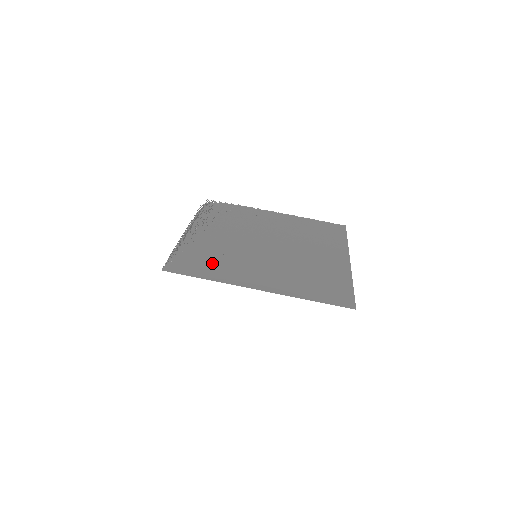
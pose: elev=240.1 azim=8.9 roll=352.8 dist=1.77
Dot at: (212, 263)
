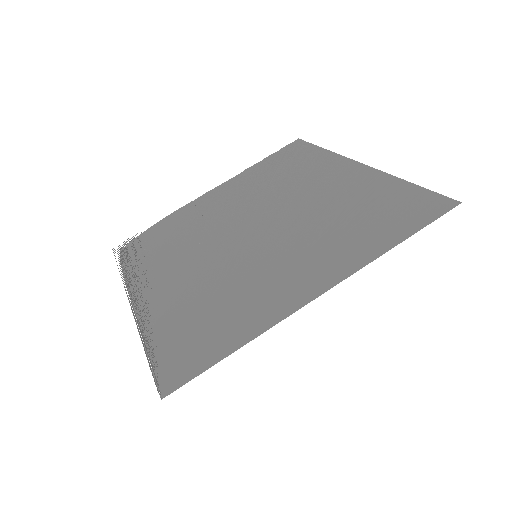
Dot at: (216, 318)
